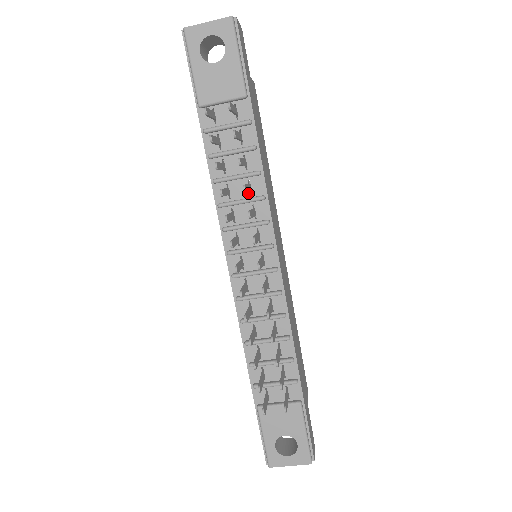
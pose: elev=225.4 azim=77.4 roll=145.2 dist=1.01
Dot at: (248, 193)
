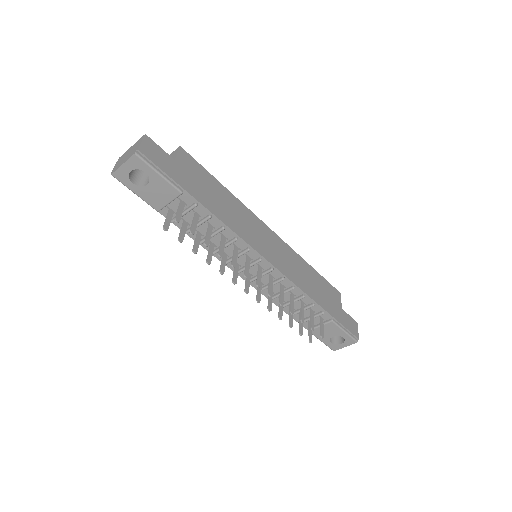
Dot at: (225, 239)
